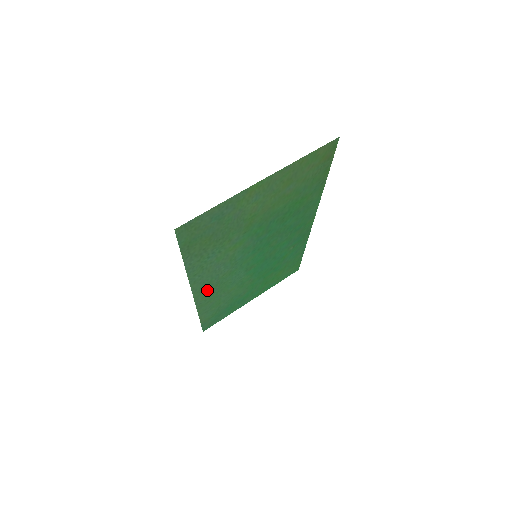
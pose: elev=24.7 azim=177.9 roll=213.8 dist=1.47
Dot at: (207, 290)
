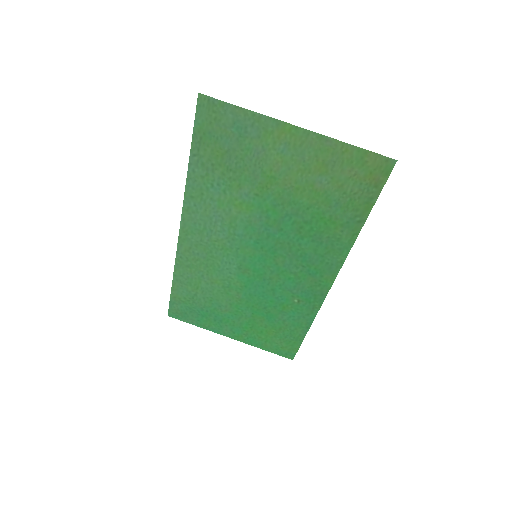
Dot at: (194, 243)
